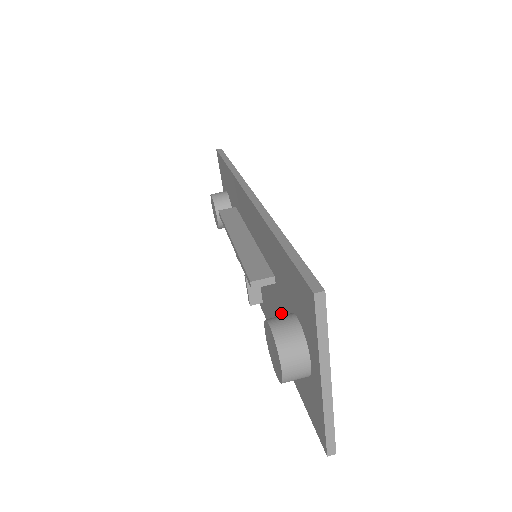
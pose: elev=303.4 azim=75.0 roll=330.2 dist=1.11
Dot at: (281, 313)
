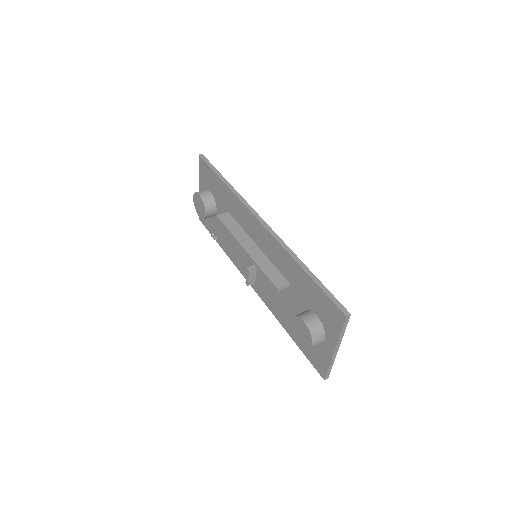
Dot at: (290, 303)
